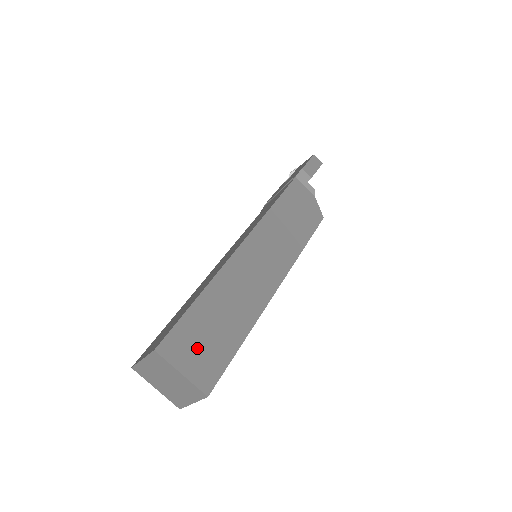
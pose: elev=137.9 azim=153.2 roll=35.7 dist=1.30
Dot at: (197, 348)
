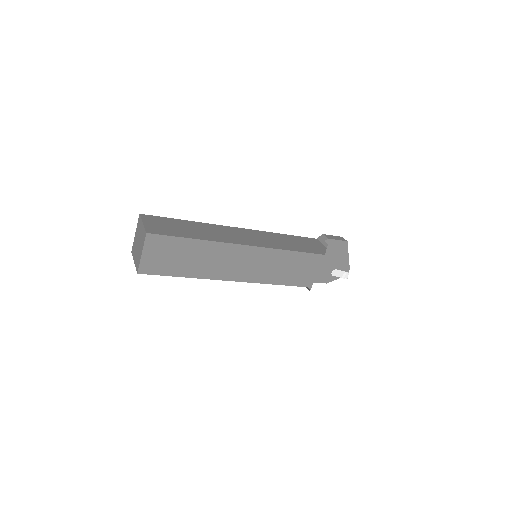
Dot at: (163, 225)
